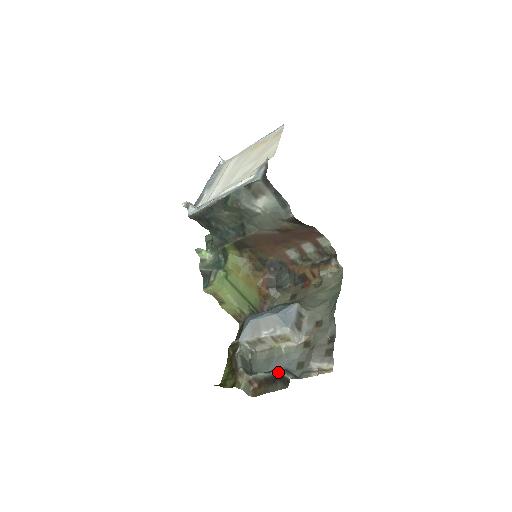
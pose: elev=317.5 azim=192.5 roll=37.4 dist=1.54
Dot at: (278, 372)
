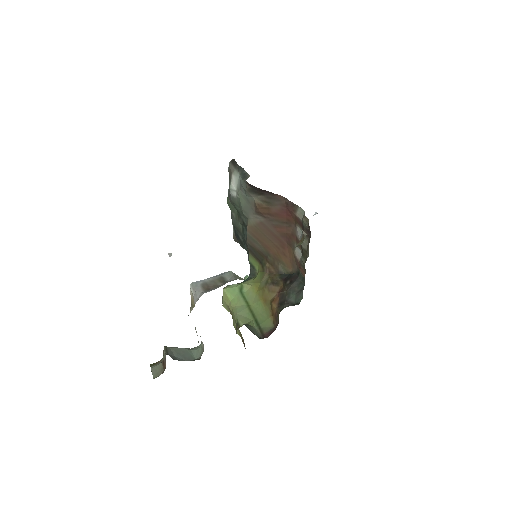
Dot at: occluded
